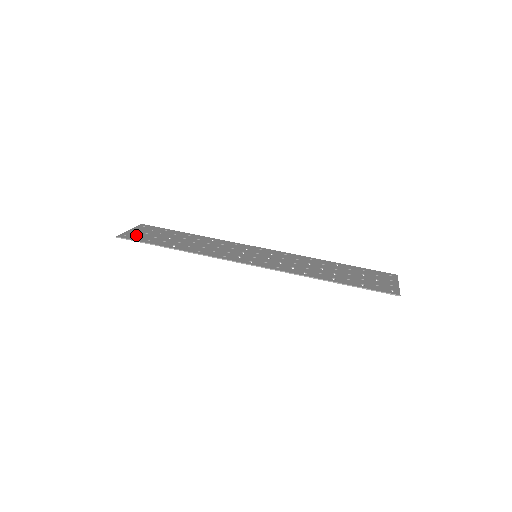
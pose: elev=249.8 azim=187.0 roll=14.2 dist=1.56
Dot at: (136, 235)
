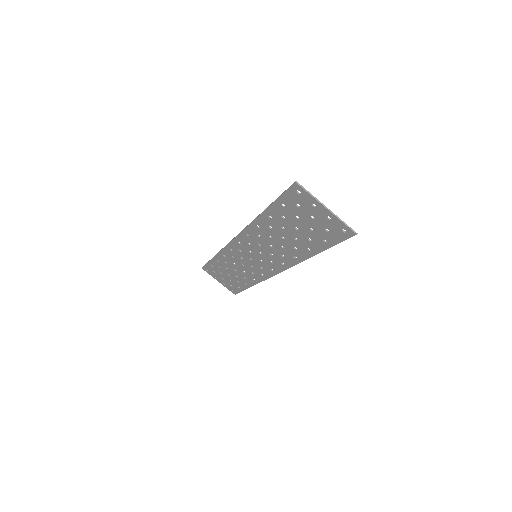
Dot at: (214, 272)
